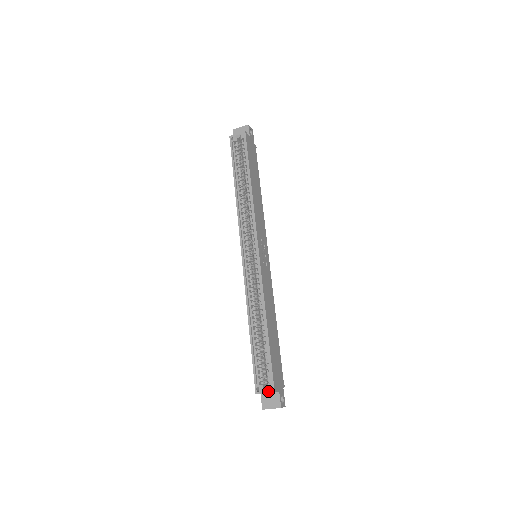
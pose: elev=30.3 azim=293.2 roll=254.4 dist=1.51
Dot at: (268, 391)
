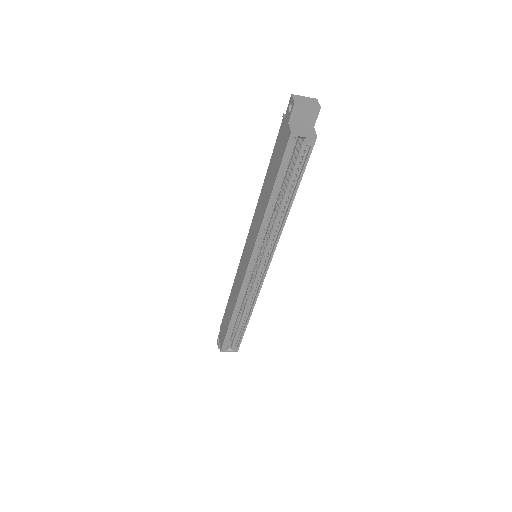
Dot at: (232, 351)
